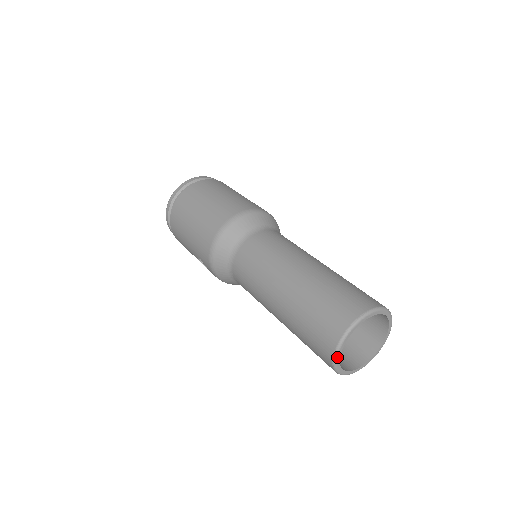
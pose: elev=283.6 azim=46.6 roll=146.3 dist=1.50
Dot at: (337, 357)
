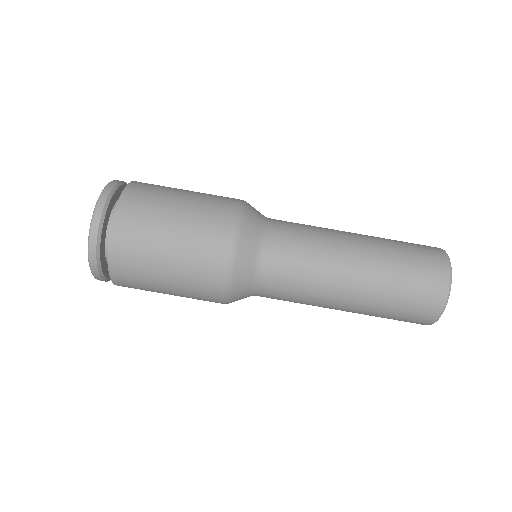
Dot at: (434, 322)
